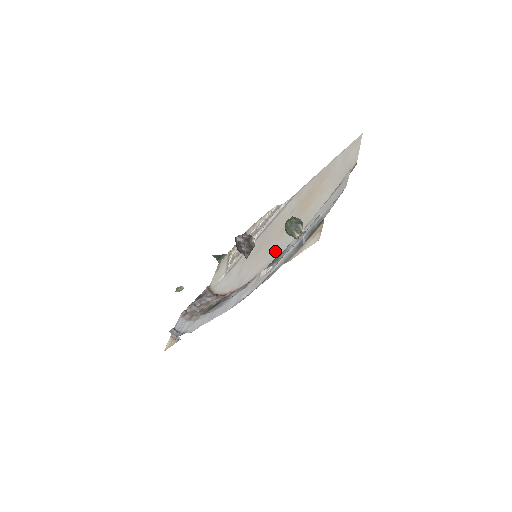
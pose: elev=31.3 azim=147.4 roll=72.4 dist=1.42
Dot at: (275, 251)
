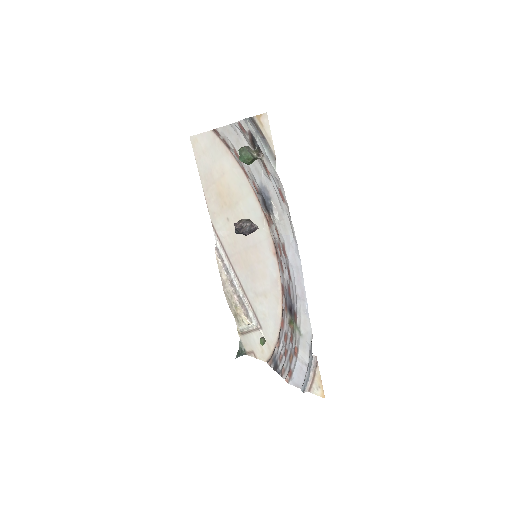
Dot at: (258, 229)
